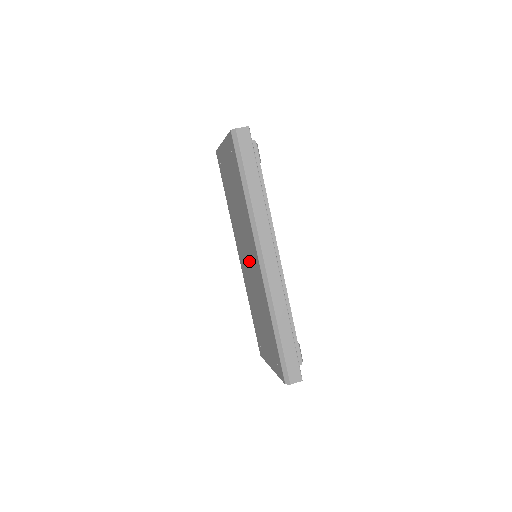
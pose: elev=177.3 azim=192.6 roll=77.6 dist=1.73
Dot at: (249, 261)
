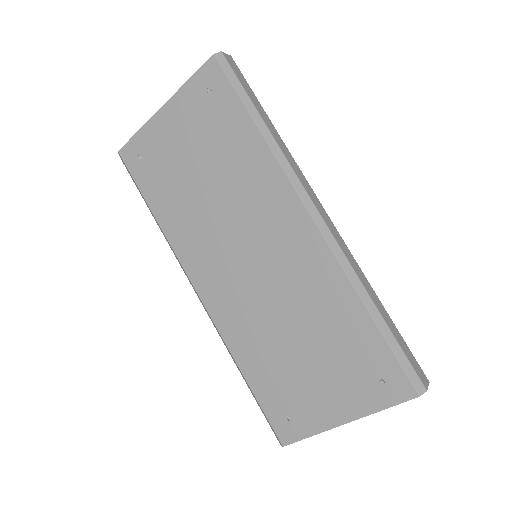
Dot at: (259, 257)
